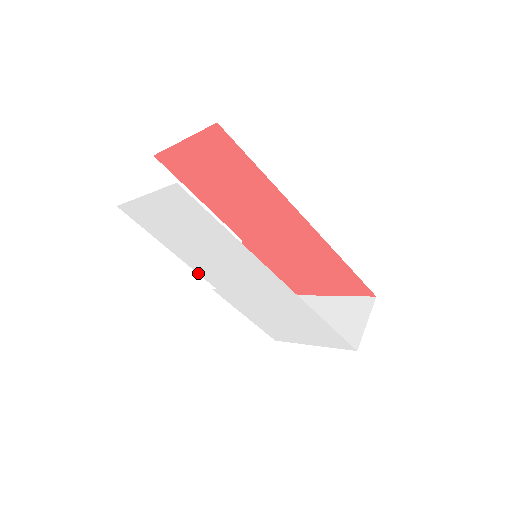
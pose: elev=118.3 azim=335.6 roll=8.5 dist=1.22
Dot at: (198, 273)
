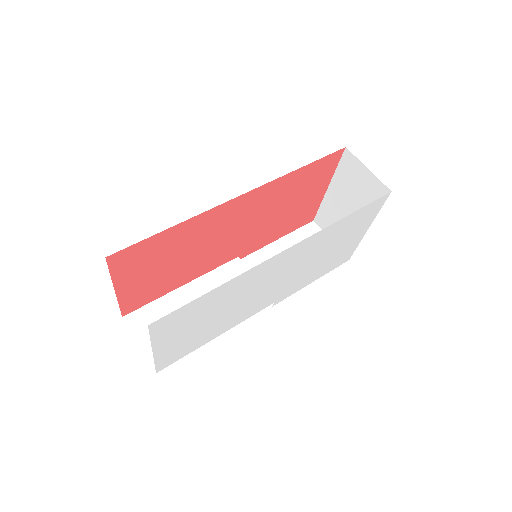
Dot at: occluded
